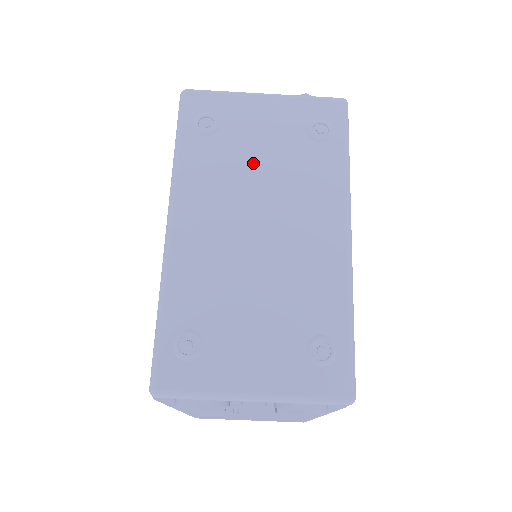
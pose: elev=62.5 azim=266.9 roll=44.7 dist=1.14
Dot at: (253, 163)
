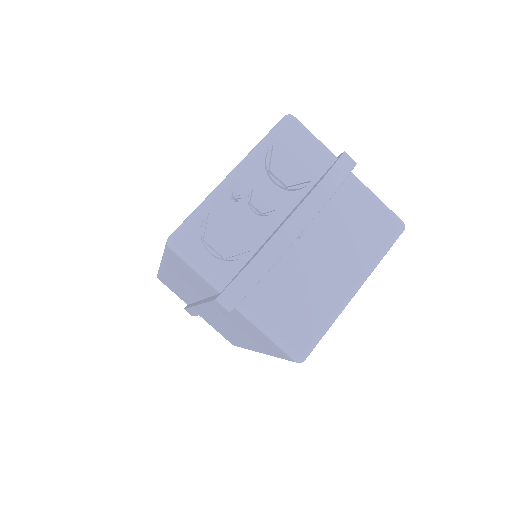
Dot at: occluded
